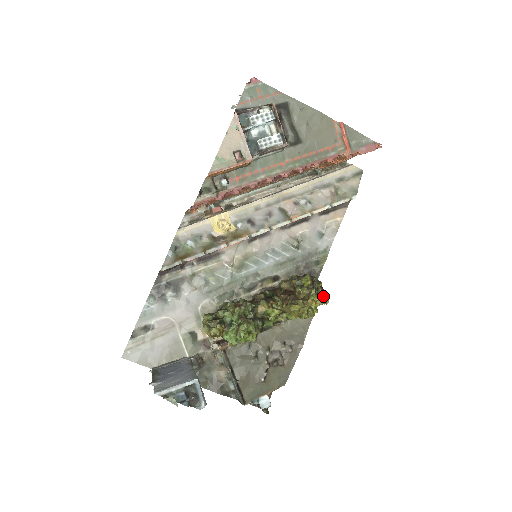
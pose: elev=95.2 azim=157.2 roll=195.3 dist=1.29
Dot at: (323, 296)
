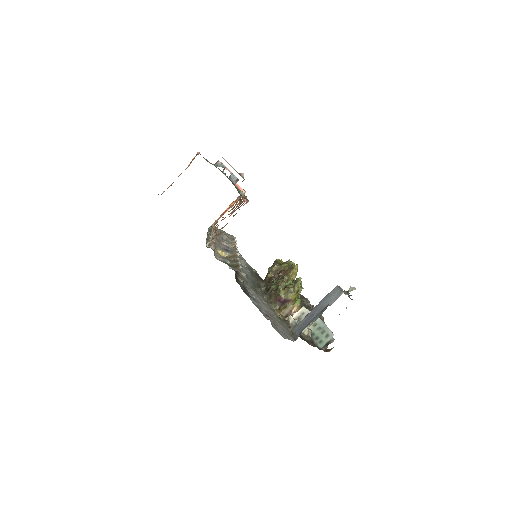
Dot at: occluded
